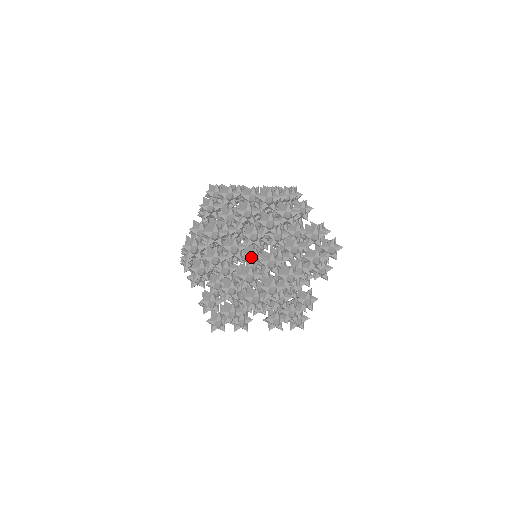
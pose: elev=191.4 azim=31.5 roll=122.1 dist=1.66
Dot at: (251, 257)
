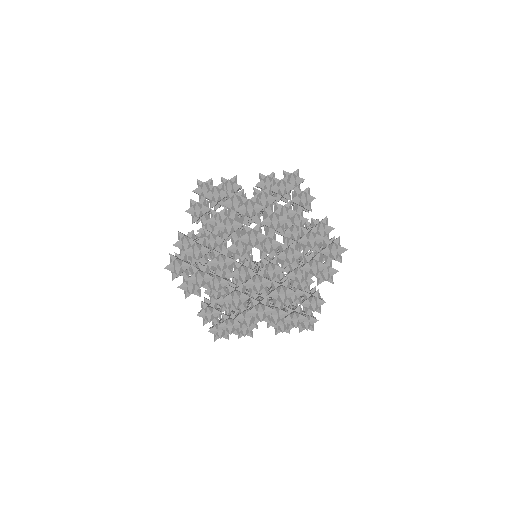
Dot at: (239, 274)
